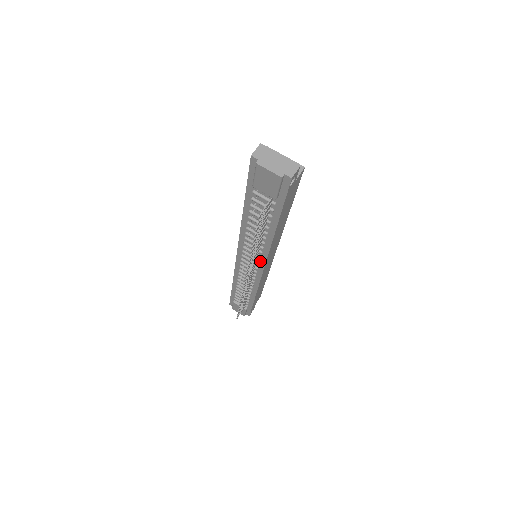
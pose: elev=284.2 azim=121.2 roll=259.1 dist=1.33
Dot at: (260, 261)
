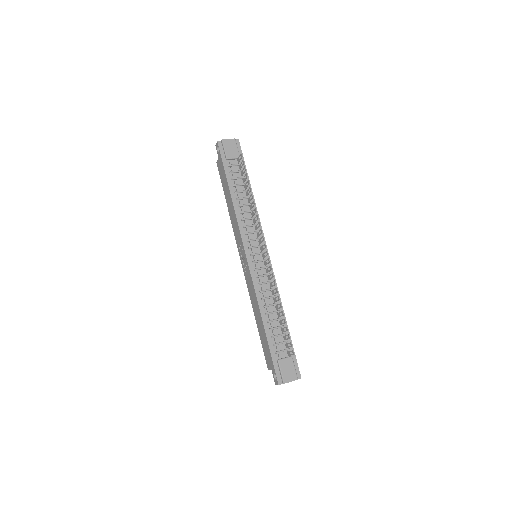
Dot at: (261, 240)
